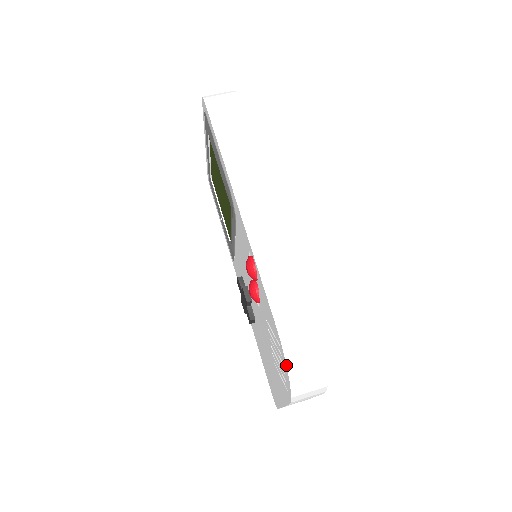
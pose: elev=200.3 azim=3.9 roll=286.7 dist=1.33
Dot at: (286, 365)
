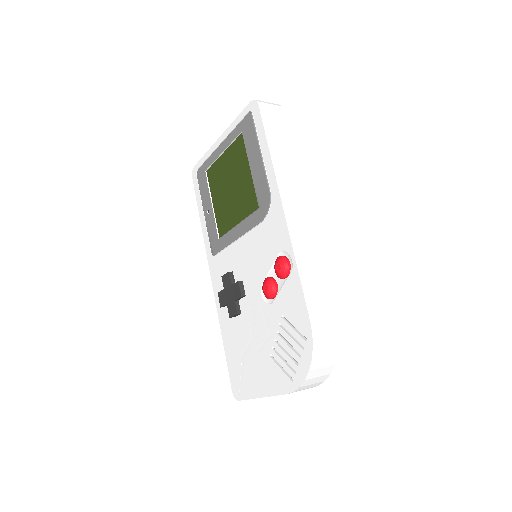
Dot at: (312, 357)
